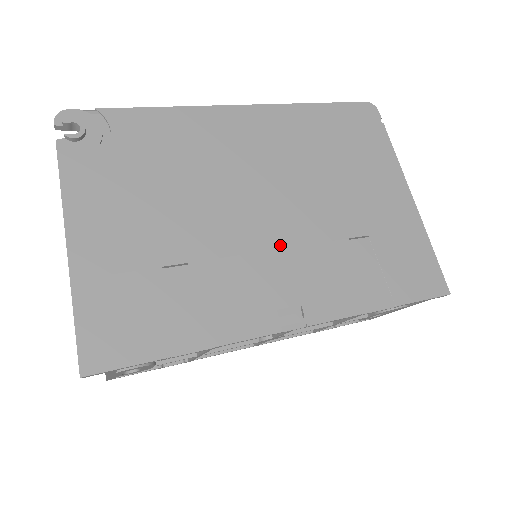
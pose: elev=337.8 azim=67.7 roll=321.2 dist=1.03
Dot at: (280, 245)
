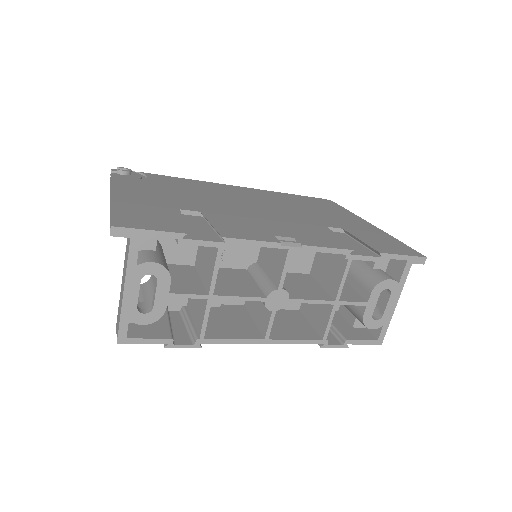
Dot at: (272, 219)
